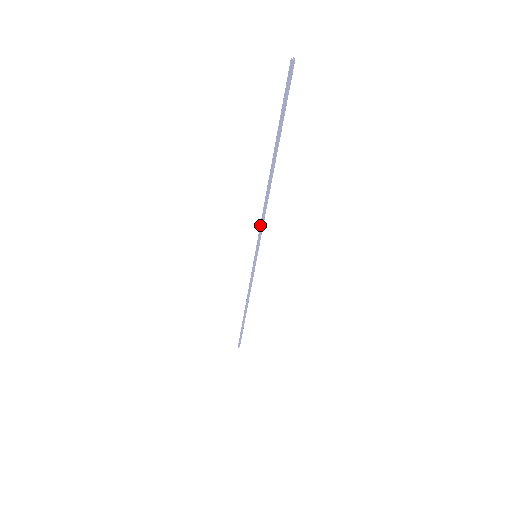
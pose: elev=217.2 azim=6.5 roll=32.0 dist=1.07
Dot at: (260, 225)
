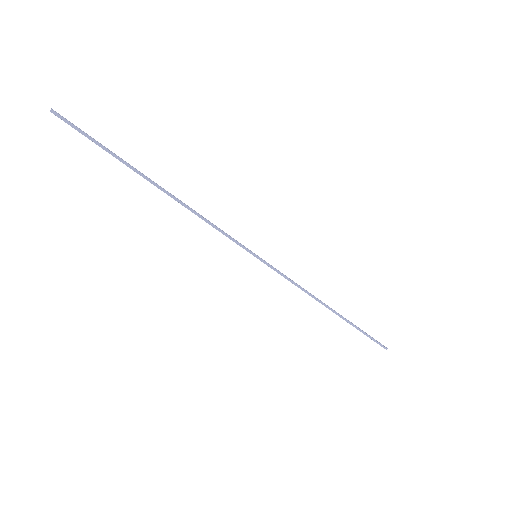
Dot at: occluded
